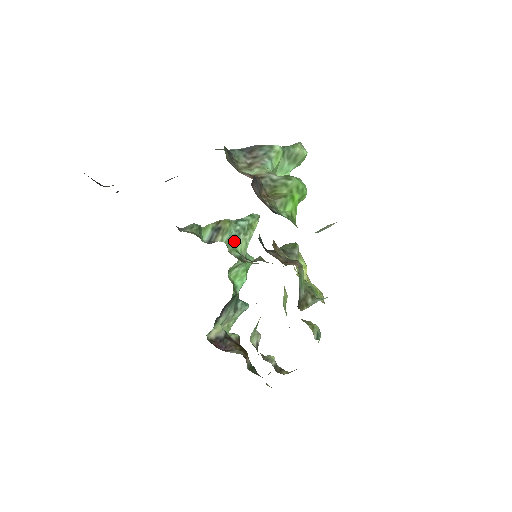
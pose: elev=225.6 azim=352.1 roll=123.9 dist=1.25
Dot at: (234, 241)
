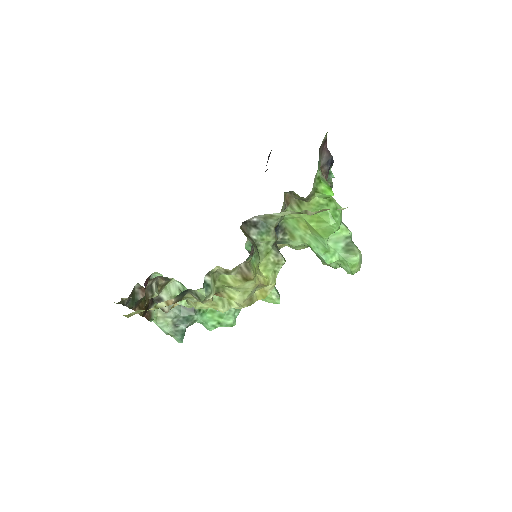
Dot at: occluded
